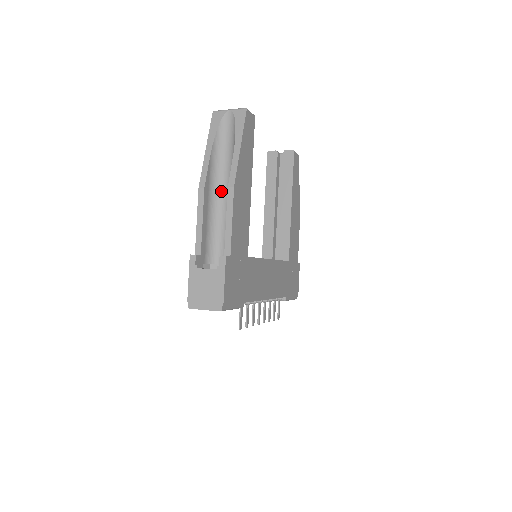
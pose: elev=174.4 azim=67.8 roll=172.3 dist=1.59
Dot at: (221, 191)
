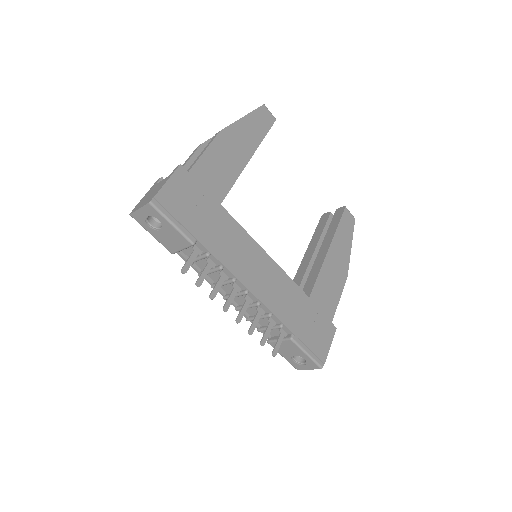
Dot at: occluded
